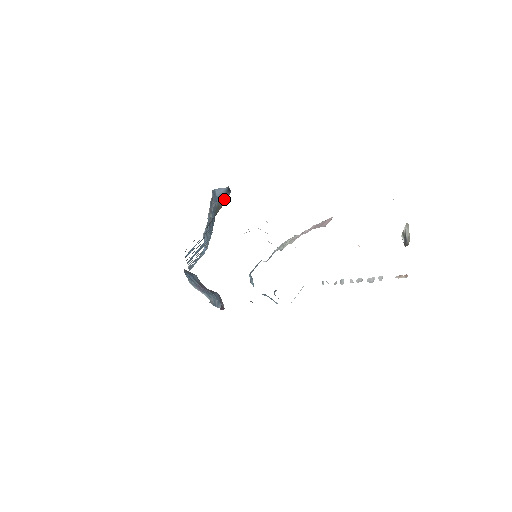
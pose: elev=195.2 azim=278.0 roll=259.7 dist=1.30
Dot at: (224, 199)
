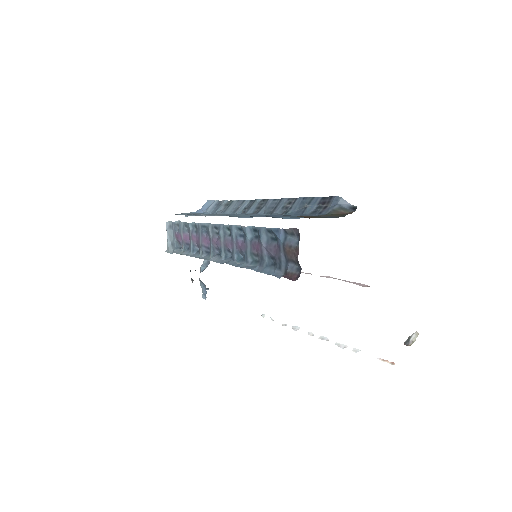
Dot at: (346, 210)
